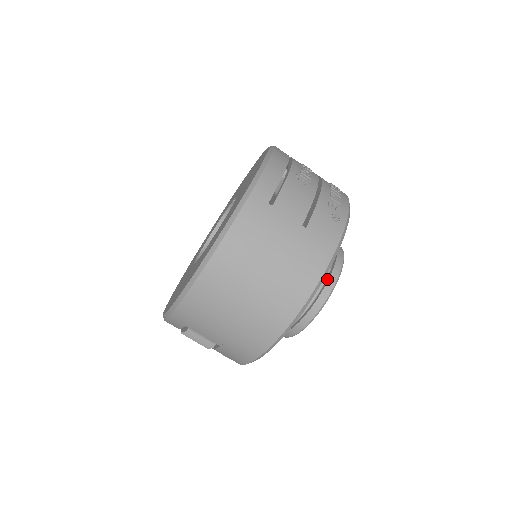
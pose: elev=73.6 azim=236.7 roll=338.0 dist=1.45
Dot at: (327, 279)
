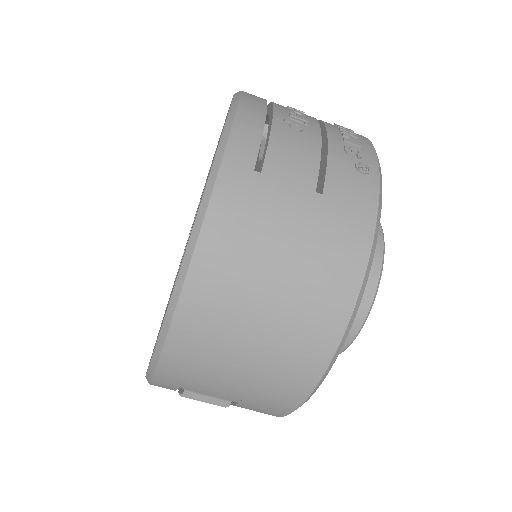
Dot at: occluded
